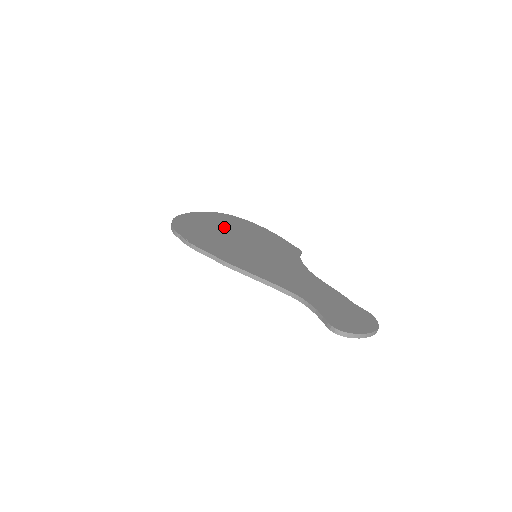
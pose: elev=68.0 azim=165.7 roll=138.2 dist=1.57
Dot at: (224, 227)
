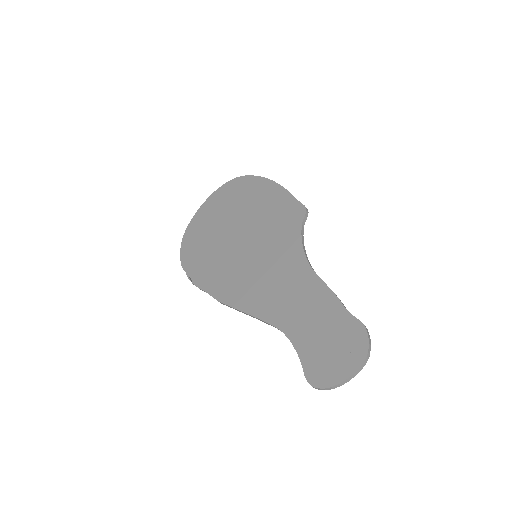
Dot at: (227, 217)
